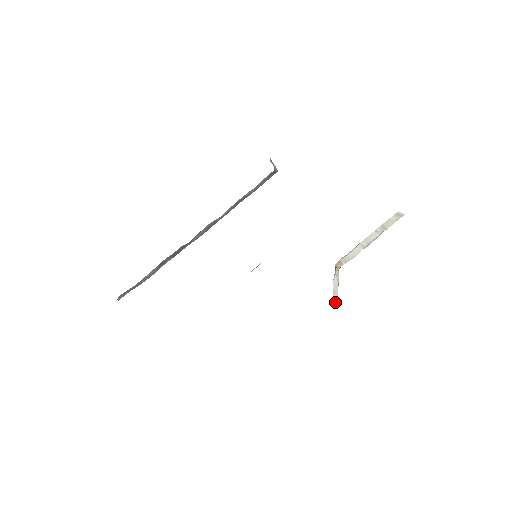
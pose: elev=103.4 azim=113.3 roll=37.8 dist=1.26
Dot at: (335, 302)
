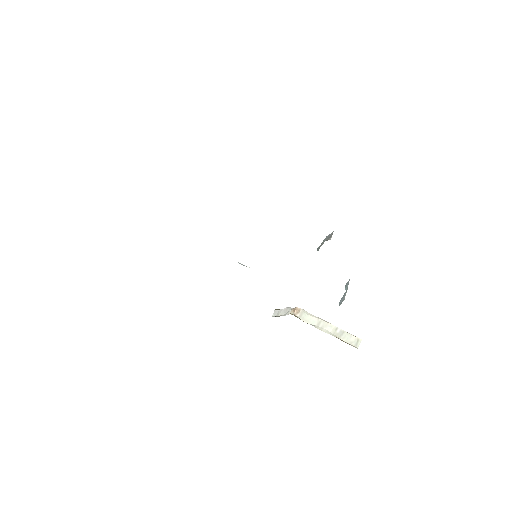
Dot at: (275, 314)
